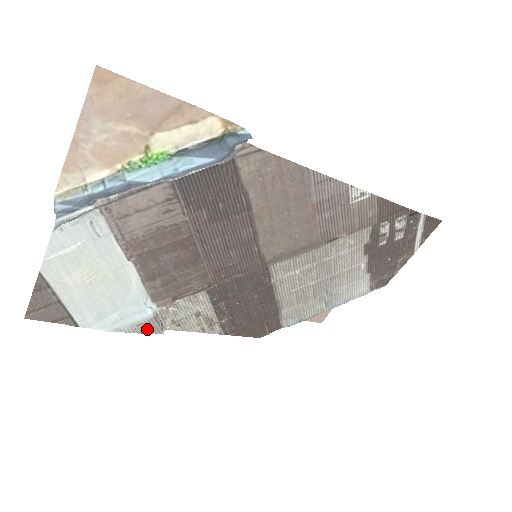
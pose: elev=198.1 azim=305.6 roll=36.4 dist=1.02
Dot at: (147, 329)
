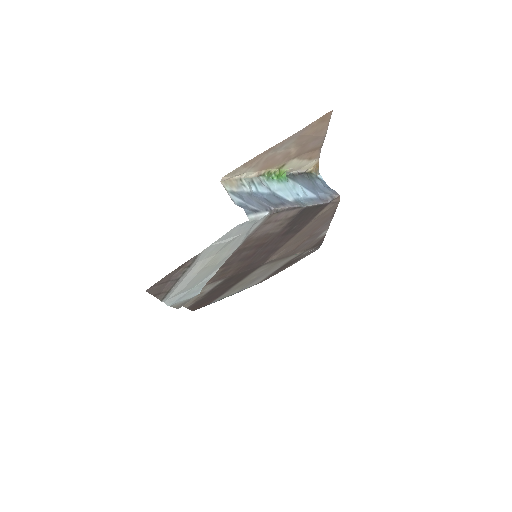
Dot at: (181, 305)
